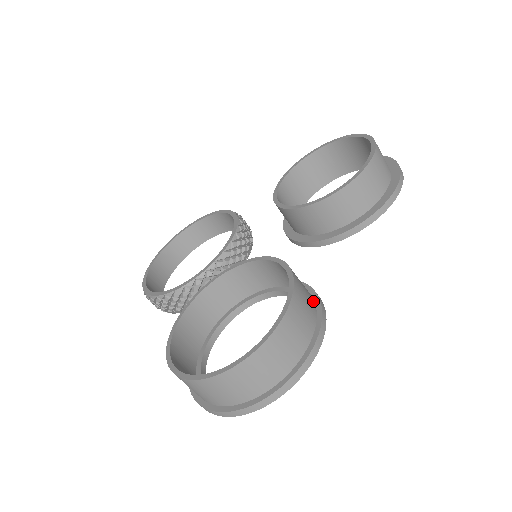
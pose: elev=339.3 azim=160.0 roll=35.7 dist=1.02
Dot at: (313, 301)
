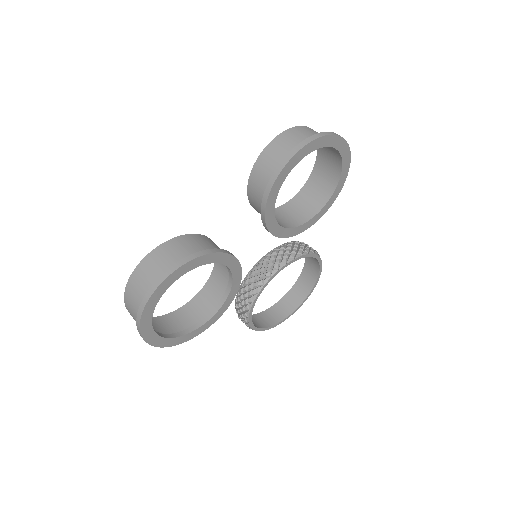
Dot at: occluded
